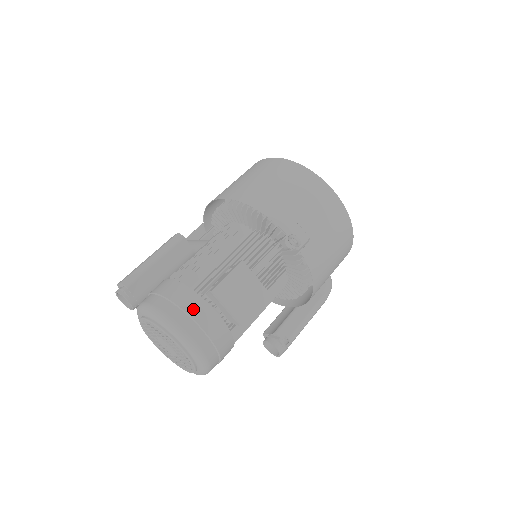
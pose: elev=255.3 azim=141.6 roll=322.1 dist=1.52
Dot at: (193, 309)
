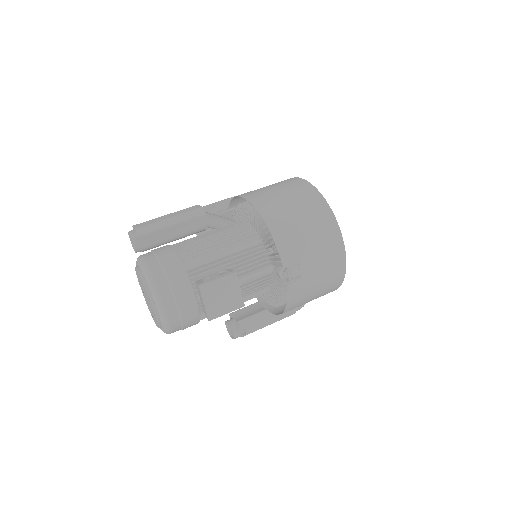
Dot at: (179, 289)
